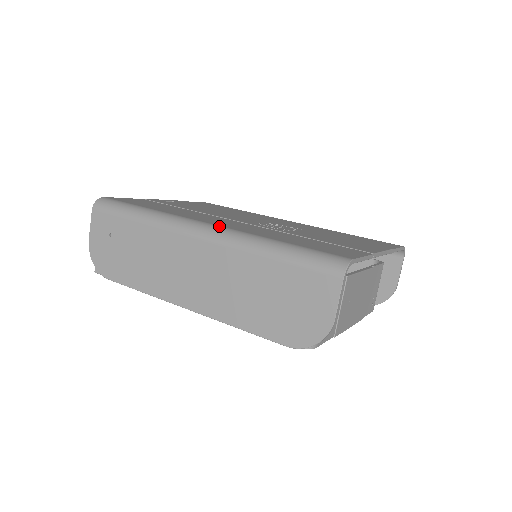
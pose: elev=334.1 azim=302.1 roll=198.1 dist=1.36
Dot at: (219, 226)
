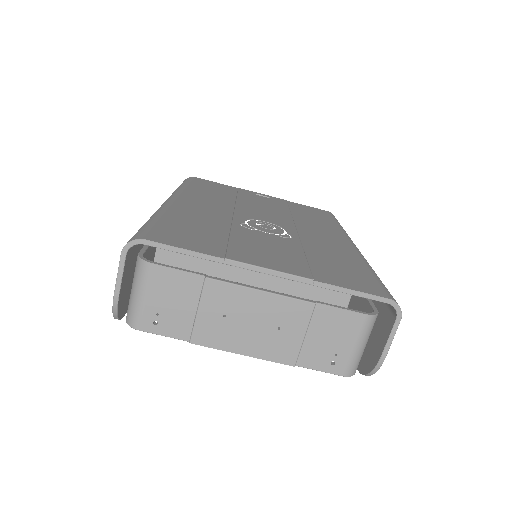
Dot at: (173, 201)
